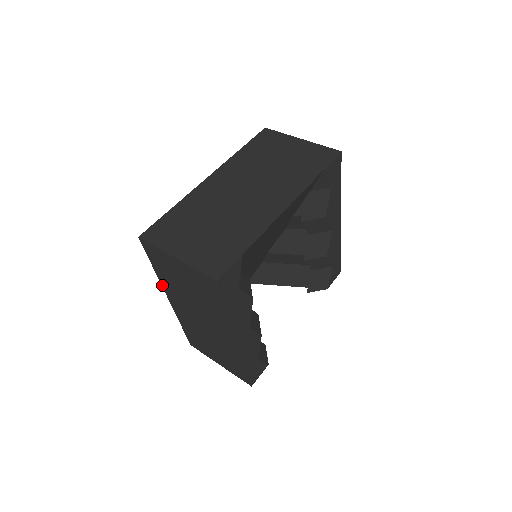
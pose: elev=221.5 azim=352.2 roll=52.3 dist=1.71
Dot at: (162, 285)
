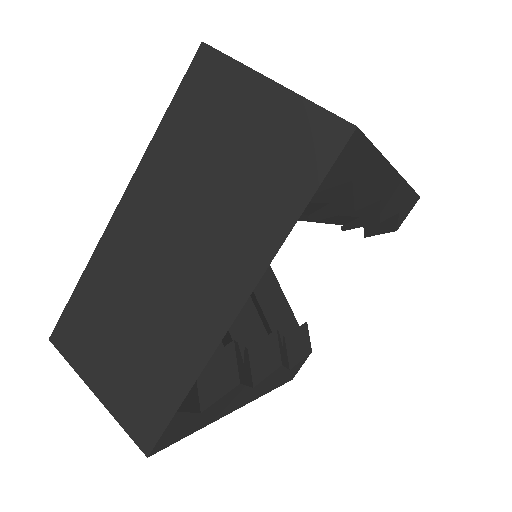
Dot at: occluded
